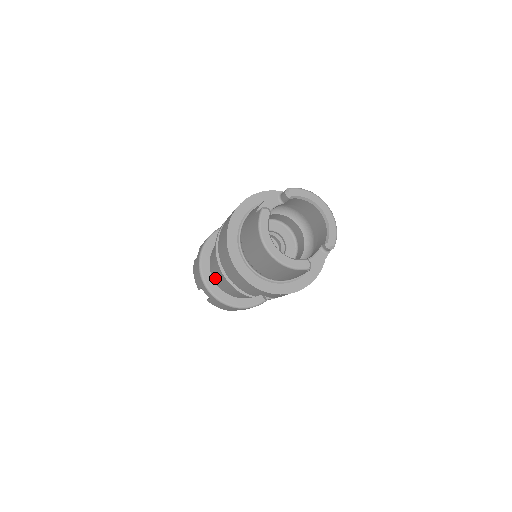
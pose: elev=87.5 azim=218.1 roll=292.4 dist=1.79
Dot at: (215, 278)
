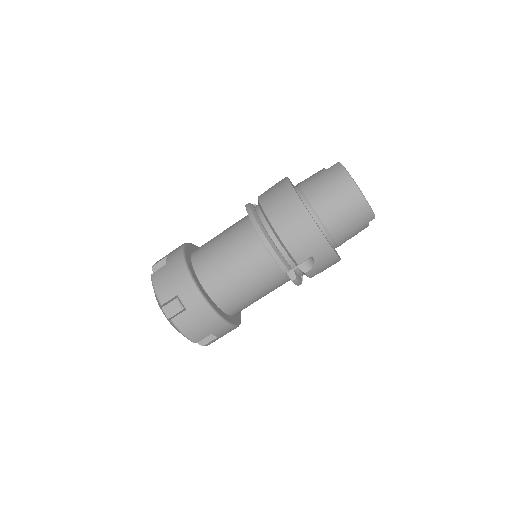
Dot at: (208, 276)
